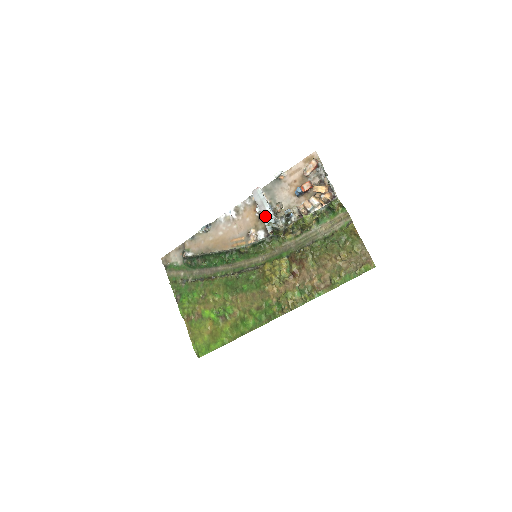
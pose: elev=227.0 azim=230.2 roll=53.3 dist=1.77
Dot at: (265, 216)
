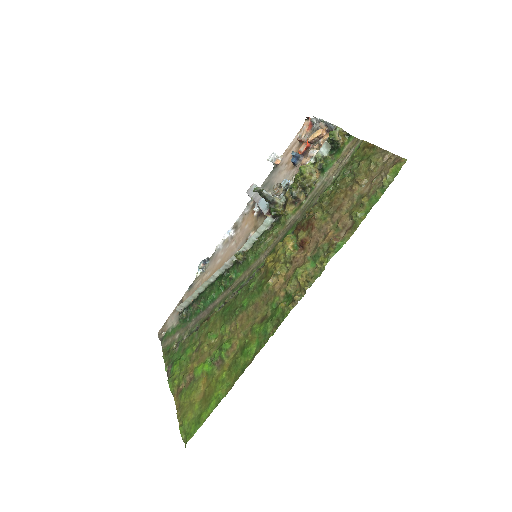
Dot at: (260, 202)
